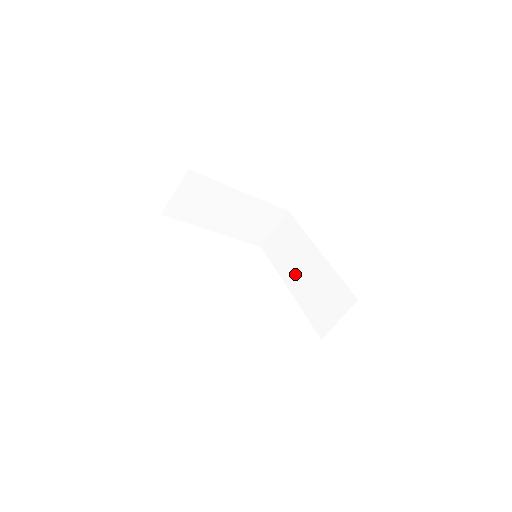
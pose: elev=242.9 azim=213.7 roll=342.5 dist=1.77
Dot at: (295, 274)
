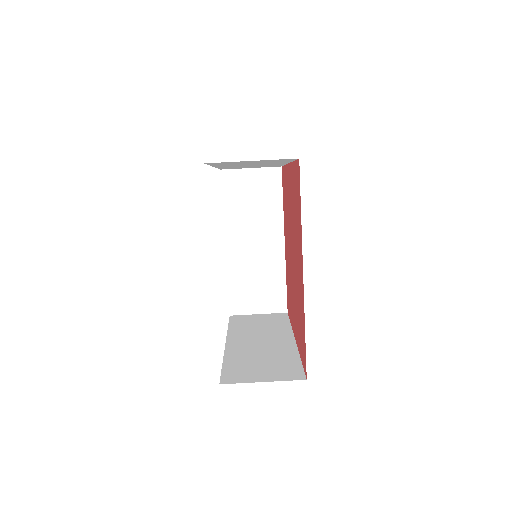
Dot at: (247, 339)
